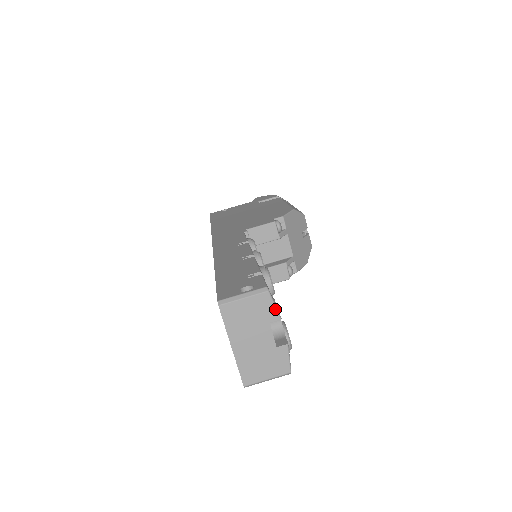
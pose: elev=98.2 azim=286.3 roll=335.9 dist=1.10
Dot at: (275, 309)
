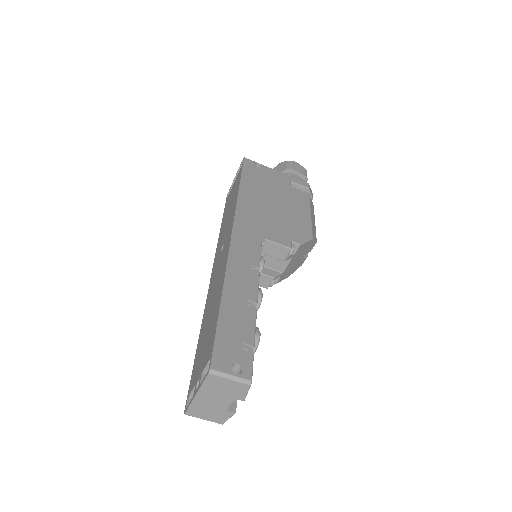
Dot at: (245, 395)
